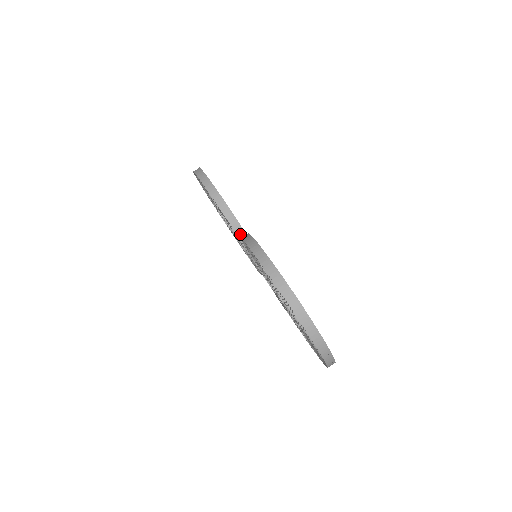
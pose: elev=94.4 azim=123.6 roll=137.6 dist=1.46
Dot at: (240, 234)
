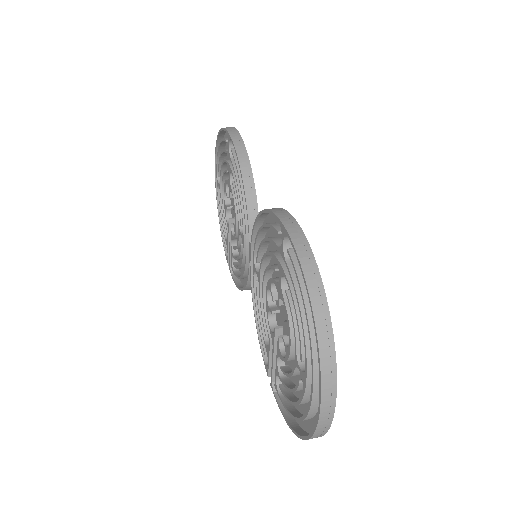
Dot at: (252, 216)
